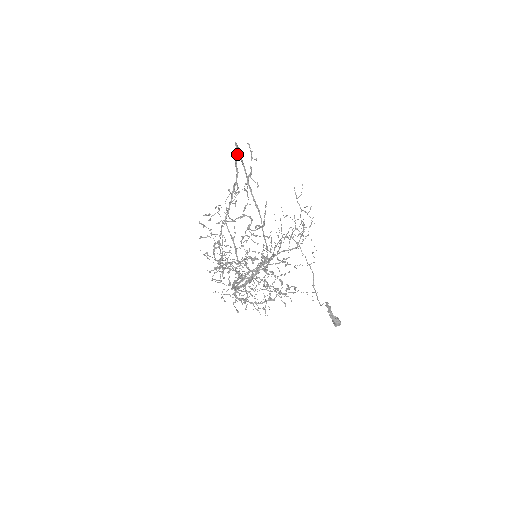
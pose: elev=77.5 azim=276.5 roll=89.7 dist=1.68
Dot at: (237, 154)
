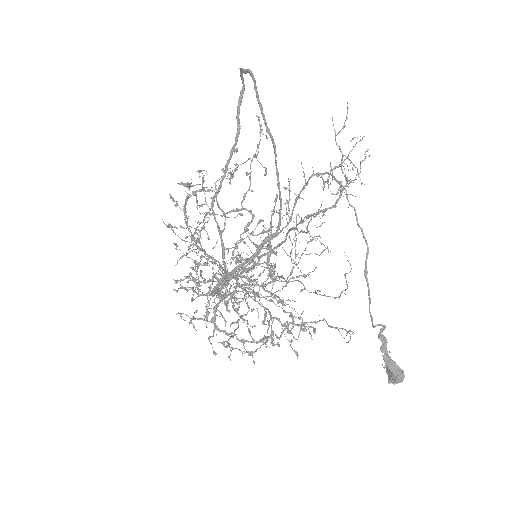
Dot at: (241, 97)
